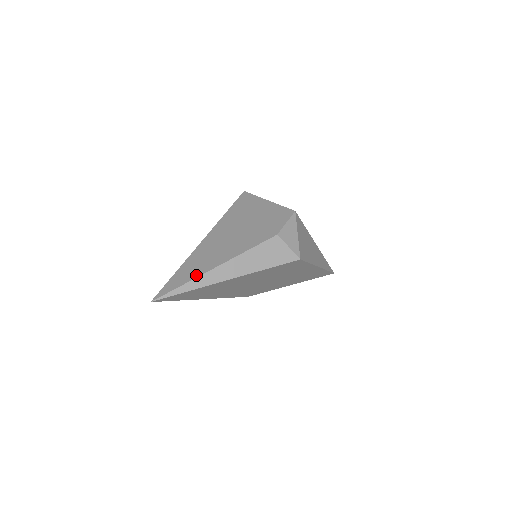
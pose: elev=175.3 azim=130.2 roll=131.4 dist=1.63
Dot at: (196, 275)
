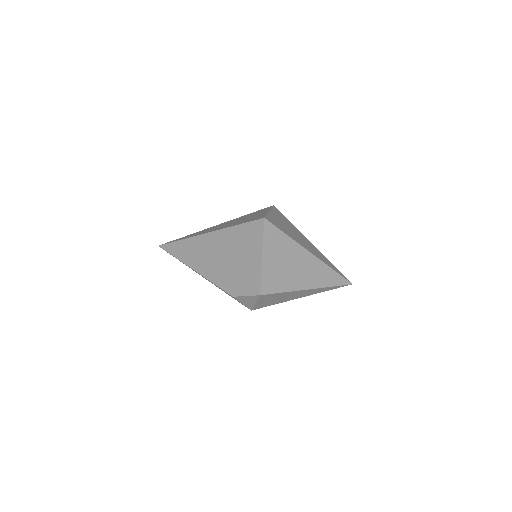
Dot at: (182, 260)
